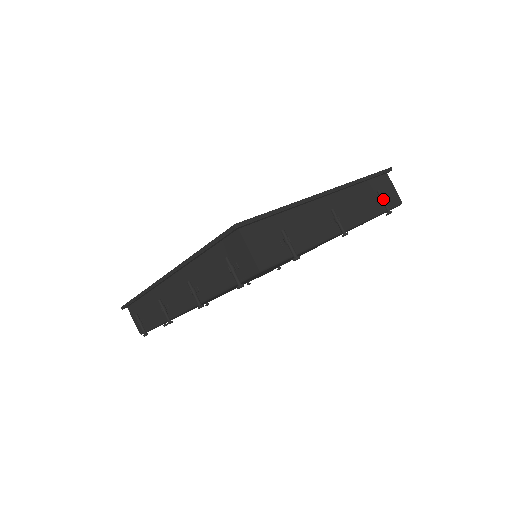
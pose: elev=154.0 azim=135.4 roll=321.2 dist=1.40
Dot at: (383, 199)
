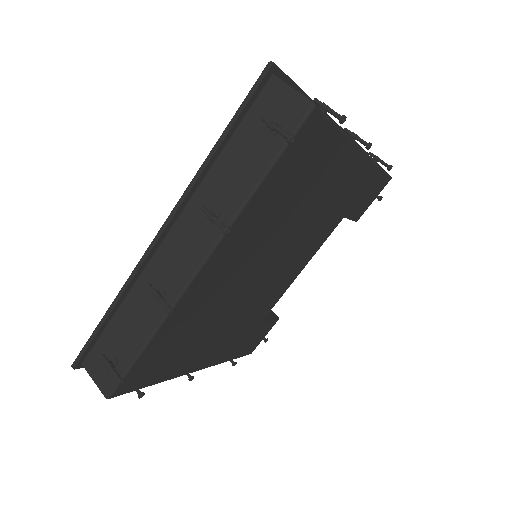
Dot at: (378, 157)
